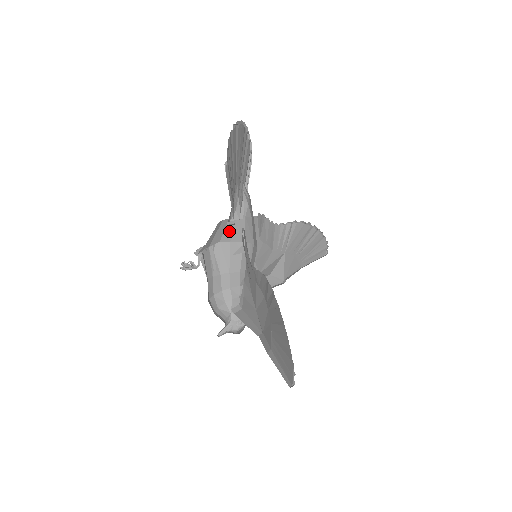
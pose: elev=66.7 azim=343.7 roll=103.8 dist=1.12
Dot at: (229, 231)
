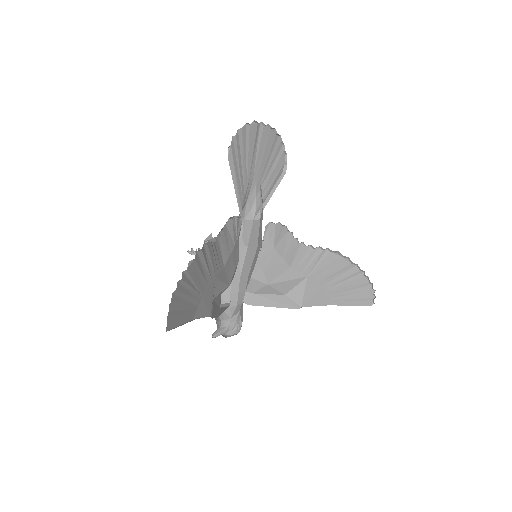
Dot at: (247, 233)
